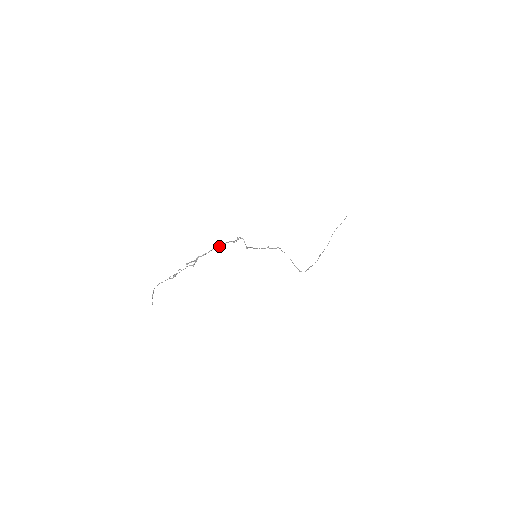
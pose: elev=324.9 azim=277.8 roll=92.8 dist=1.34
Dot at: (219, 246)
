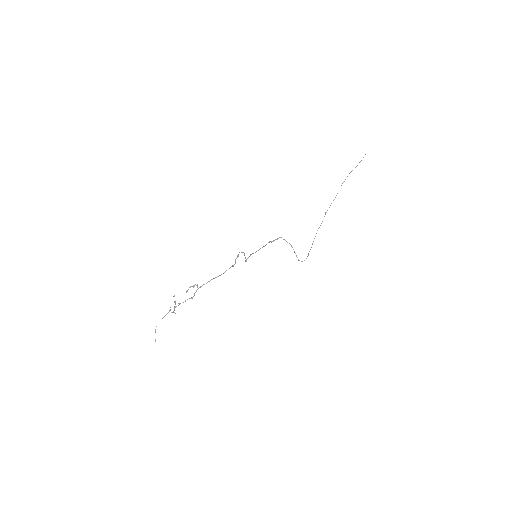
Dot at: (218, 276)
